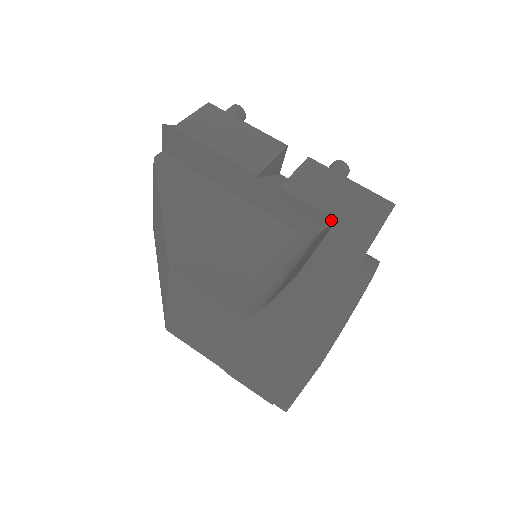
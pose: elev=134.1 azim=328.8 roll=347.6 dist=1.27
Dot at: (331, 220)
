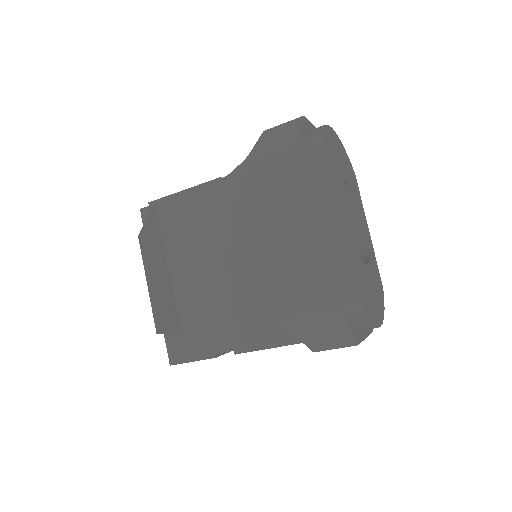
Dot at: occluded
